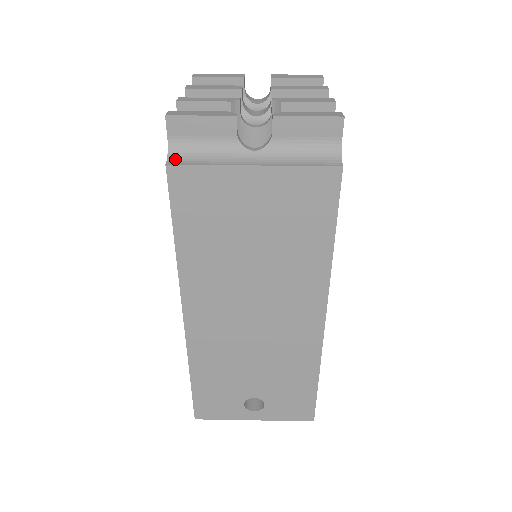
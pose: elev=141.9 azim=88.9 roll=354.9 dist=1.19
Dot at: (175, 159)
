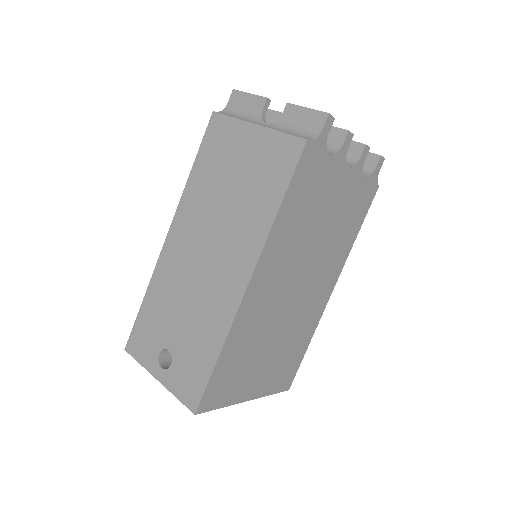
Dot at: (221, 113)
